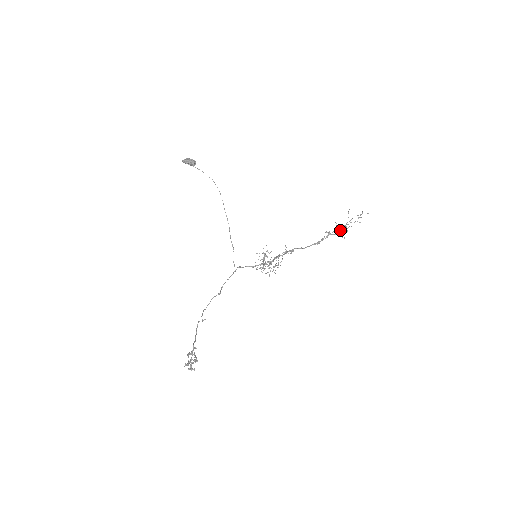
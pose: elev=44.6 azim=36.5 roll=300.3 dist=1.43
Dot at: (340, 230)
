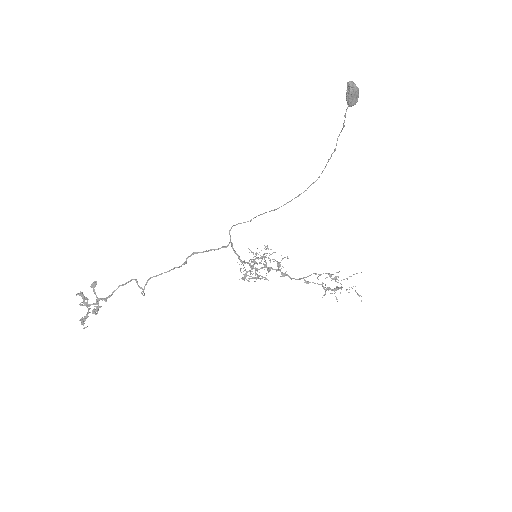
Dot at: (333, 278)
